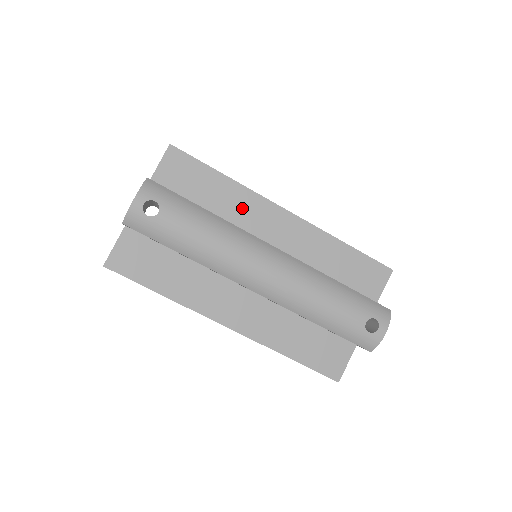
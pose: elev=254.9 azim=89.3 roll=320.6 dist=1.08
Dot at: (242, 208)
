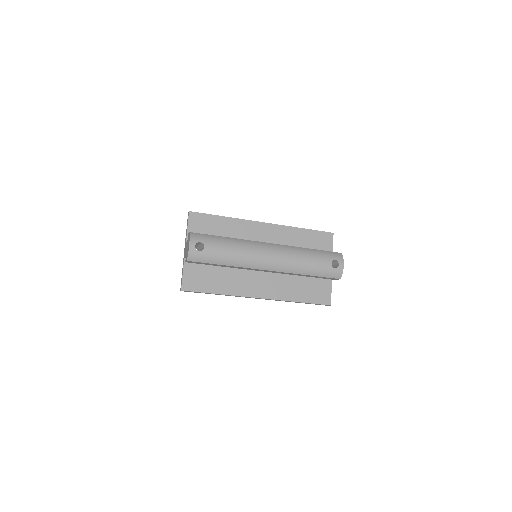
Dot at: (241, 231)
